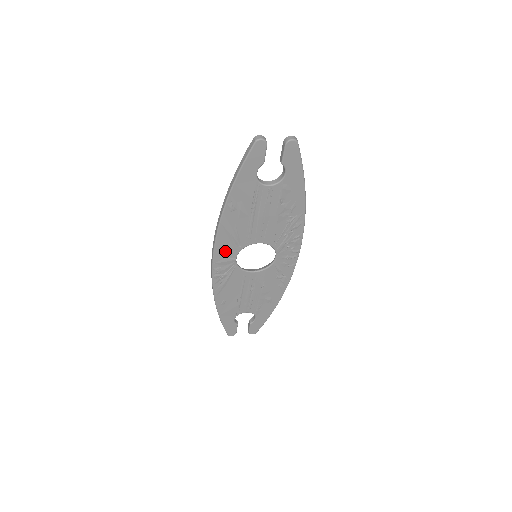
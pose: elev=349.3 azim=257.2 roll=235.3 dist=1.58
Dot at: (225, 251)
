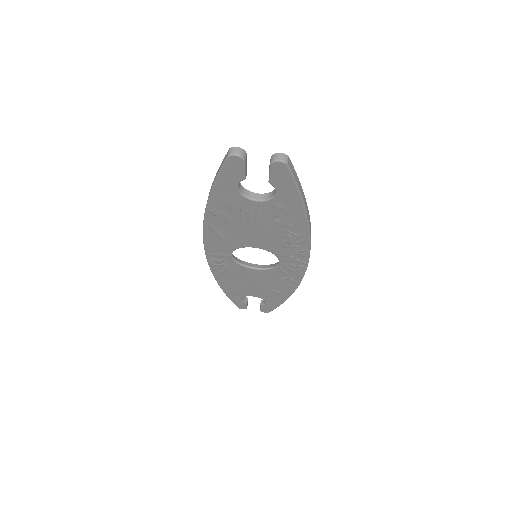
Dot at: (217, 247)
